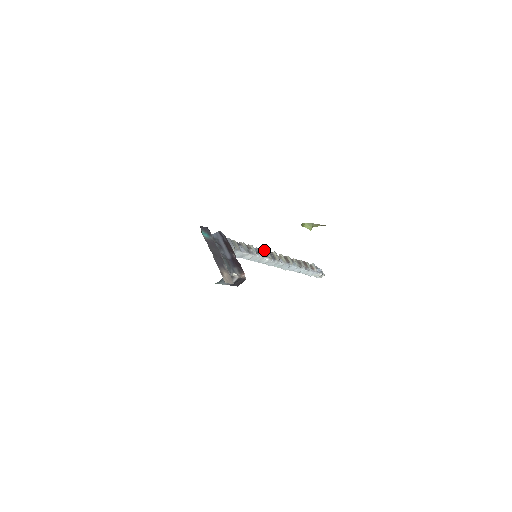
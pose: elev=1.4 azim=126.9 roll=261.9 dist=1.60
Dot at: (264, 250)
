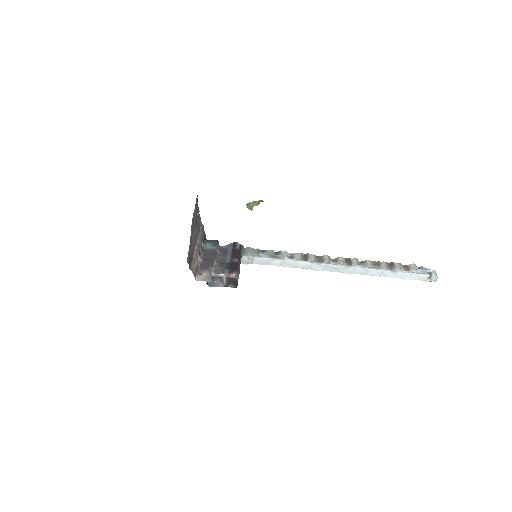
Dot at: (306, 254)
